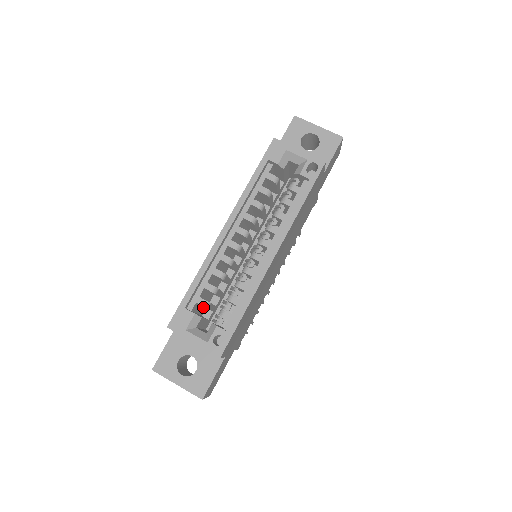
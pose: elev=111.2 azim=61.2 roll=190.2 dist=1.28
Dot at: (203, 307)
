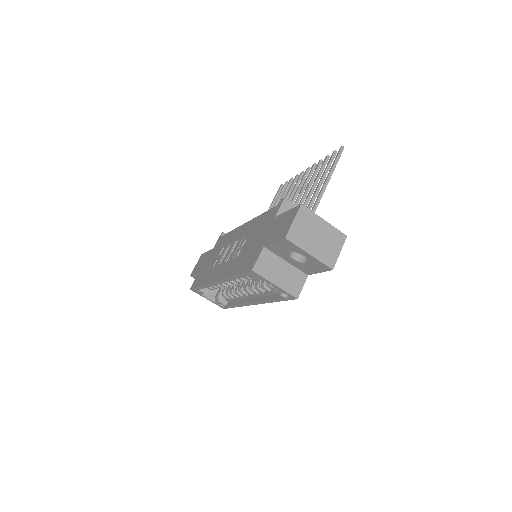
Dot at: occluded
